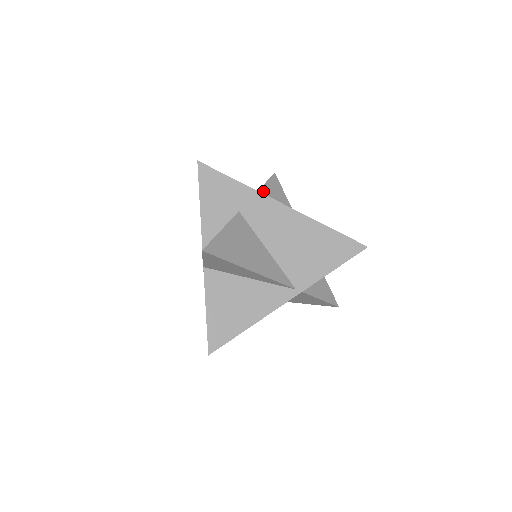
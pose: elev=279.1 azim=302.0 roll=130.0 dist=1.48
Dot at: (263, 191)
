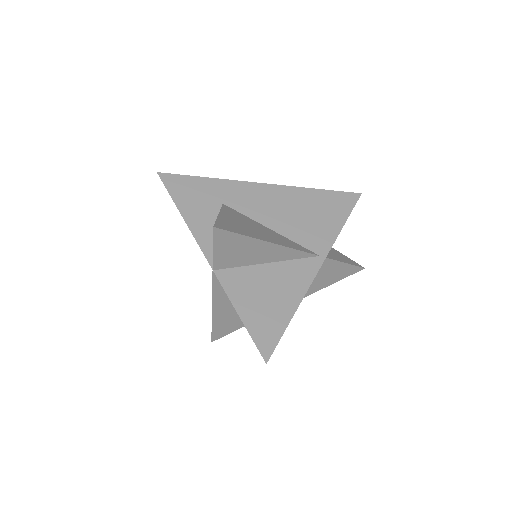
Dot at: occluded
